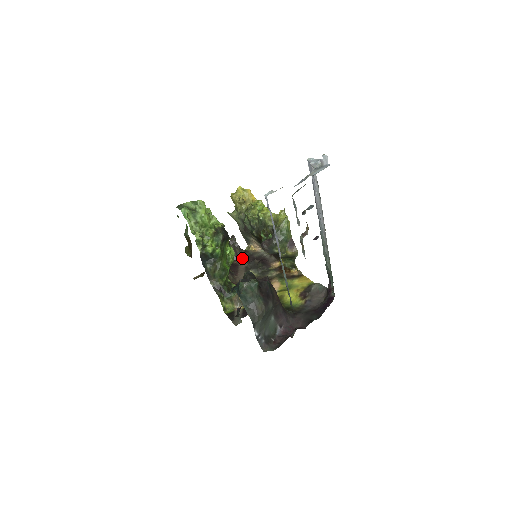
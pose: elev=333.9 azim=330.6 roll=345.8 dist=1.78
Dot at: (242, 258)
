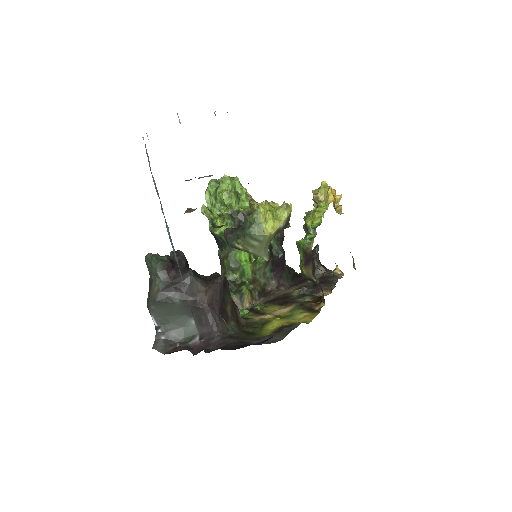
Dot at: (316, 276)
